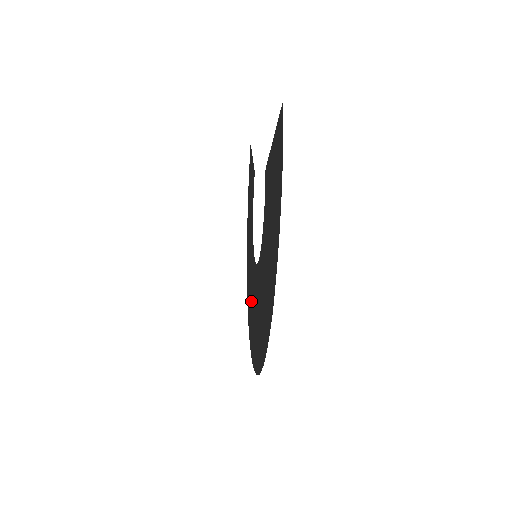
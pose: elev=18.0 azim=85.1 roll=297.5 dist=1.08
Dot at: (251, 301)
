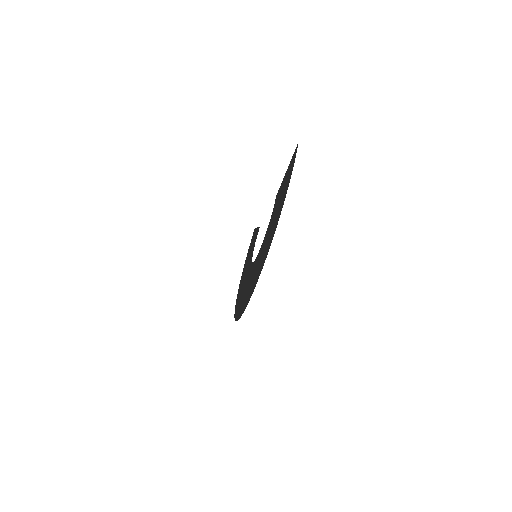
Dot at: (243, 293)
